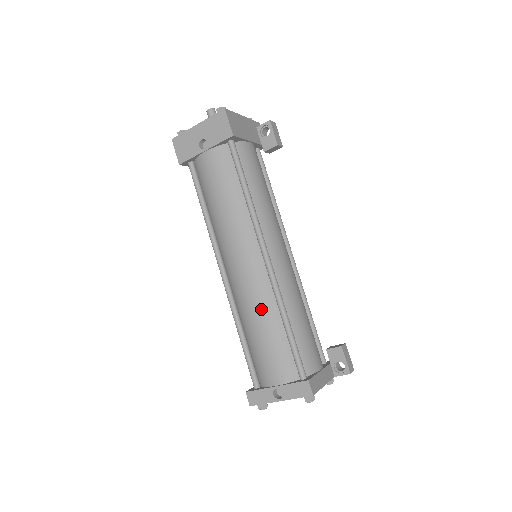
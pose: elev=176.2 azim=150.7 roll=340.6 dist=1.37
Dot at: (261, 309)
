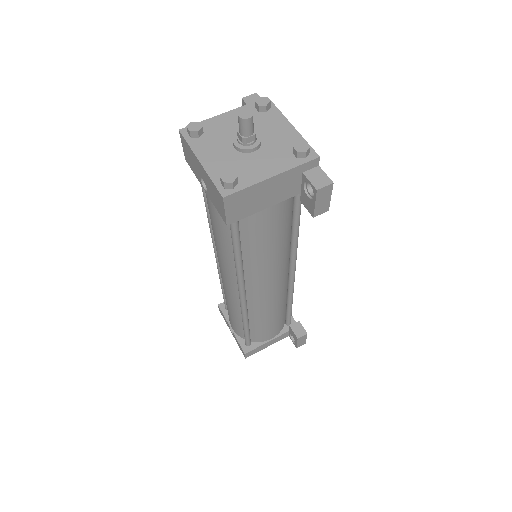
Dot at: (231, 304)
